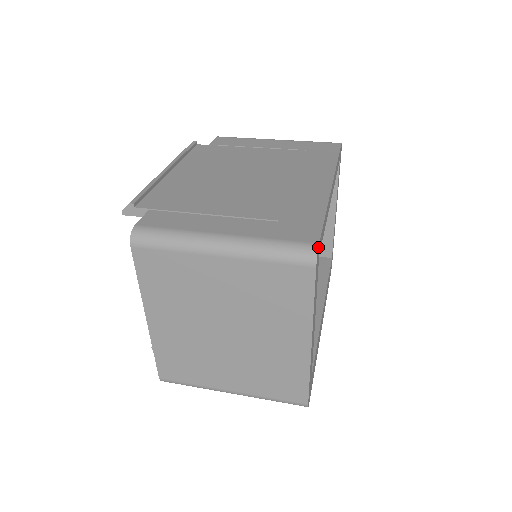
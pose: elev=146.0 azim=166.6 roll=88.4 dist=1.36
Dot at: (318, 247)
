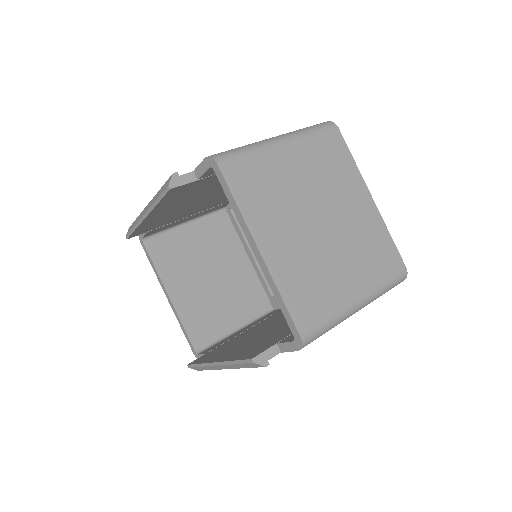
Dot at: (327, 121)
